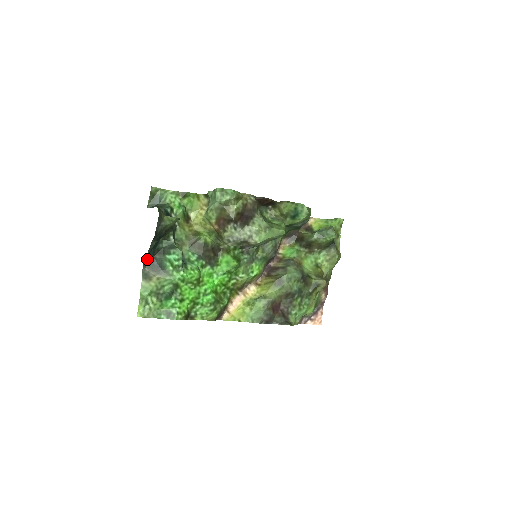
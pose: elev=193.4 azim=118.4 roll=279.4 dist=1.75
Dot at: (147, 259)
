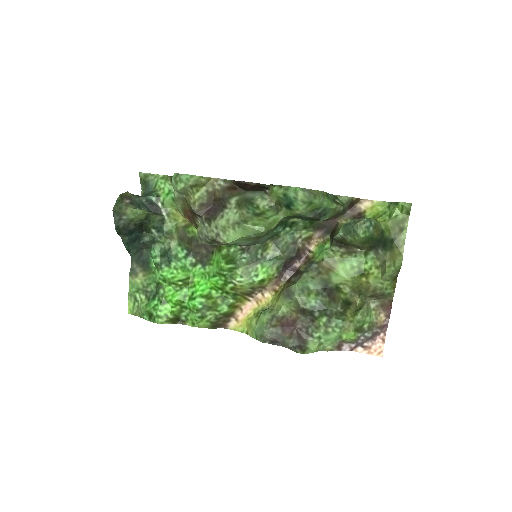
Dot at: (134, 253)
